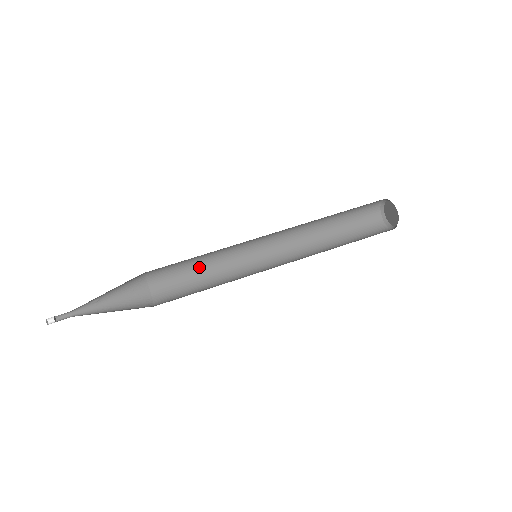
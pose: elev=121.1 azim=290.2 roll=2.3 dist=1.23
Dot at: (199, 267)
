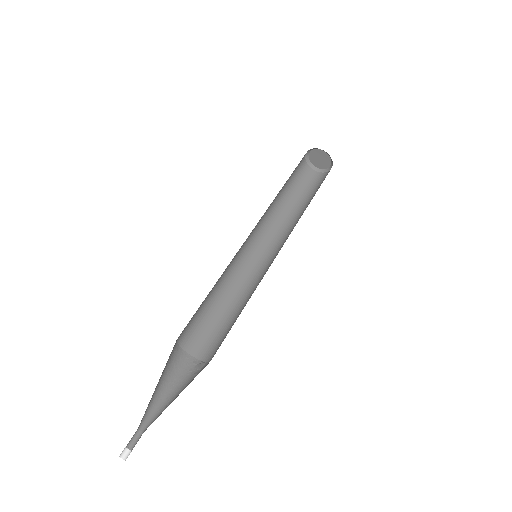
Dot at: (210, 294)
